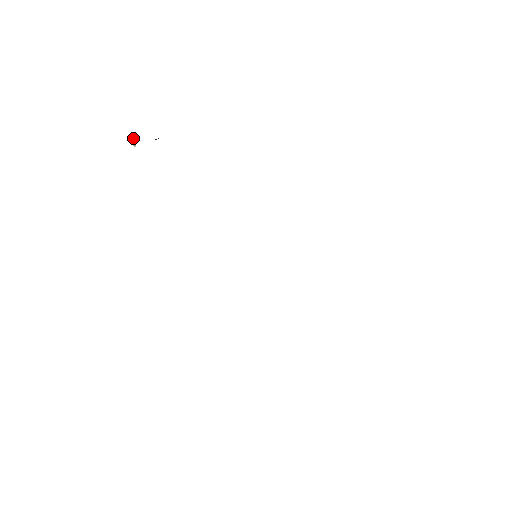
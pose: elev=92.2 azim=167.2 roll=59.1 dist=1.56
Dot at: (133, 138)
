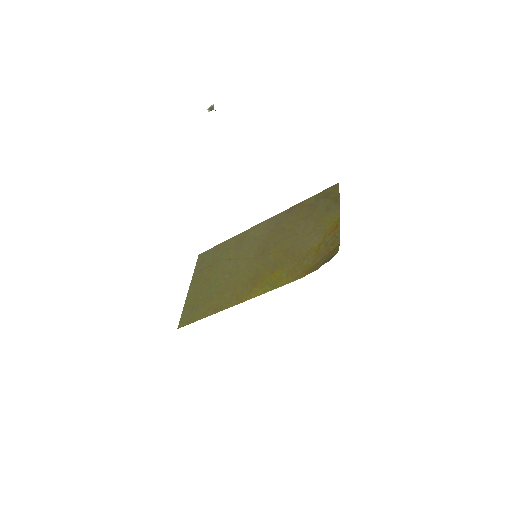
Dot at: occluded
